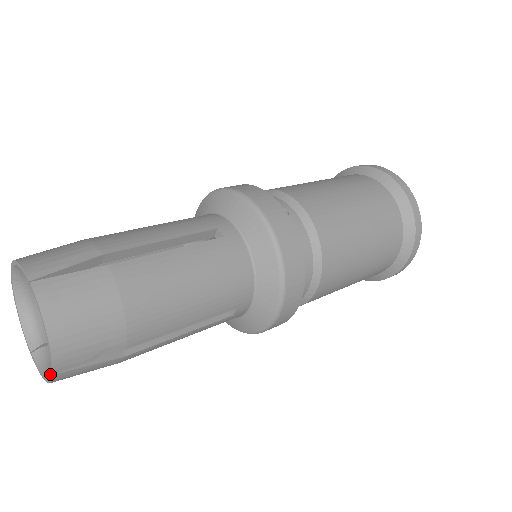
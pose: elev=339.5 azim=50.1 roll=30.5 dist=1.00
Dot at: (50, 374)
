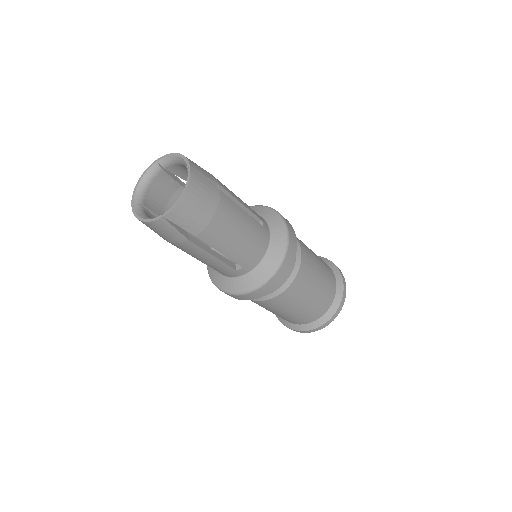
Dot at: (158, 216)
